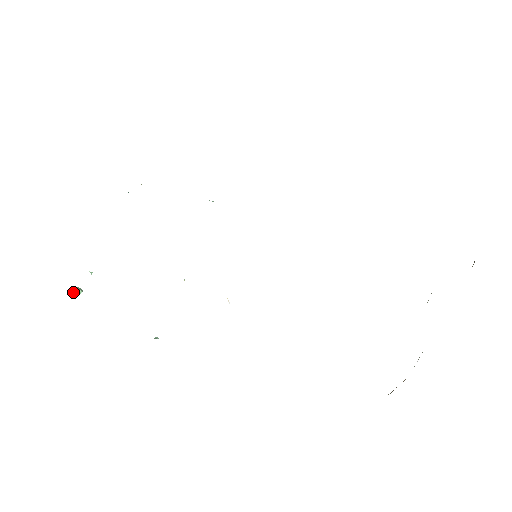
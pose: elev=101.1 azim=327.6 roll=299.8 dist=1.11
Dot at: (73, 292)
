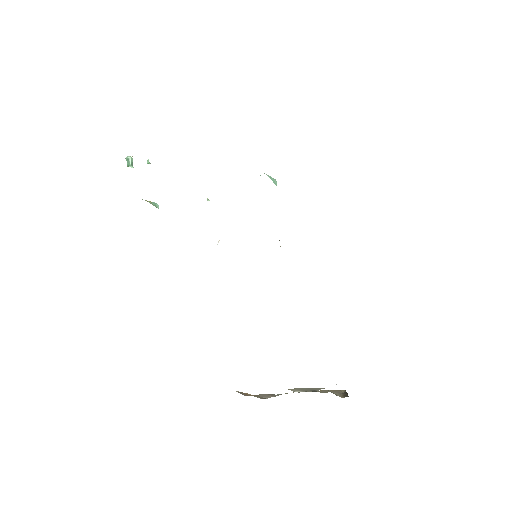
Dot at: (126, 158)
